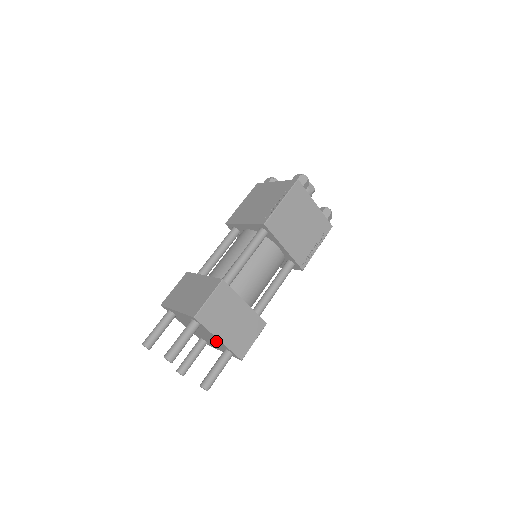
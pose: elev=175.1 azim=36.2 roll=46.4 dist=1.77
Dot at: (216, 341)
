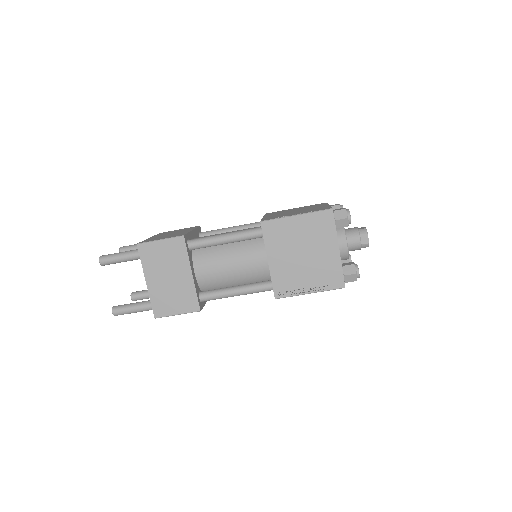
Dot at: occluded
